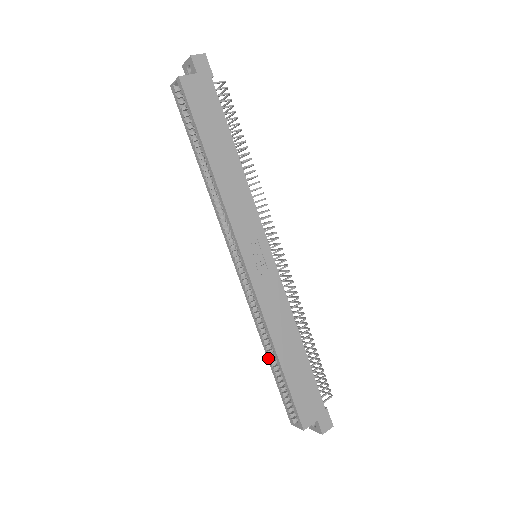
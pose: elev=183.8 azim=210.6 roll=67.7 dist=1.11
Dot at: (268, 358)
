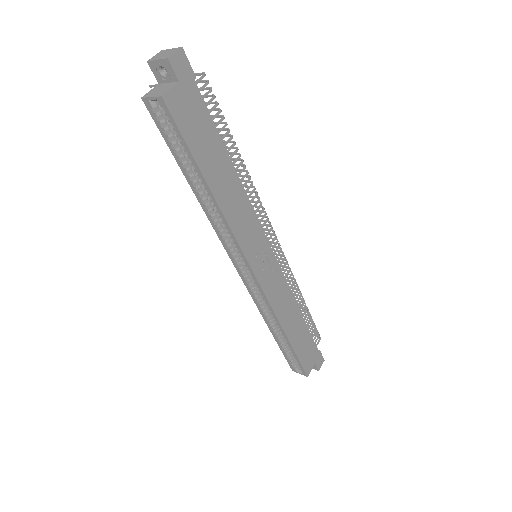
Dot at: (273, 334)
